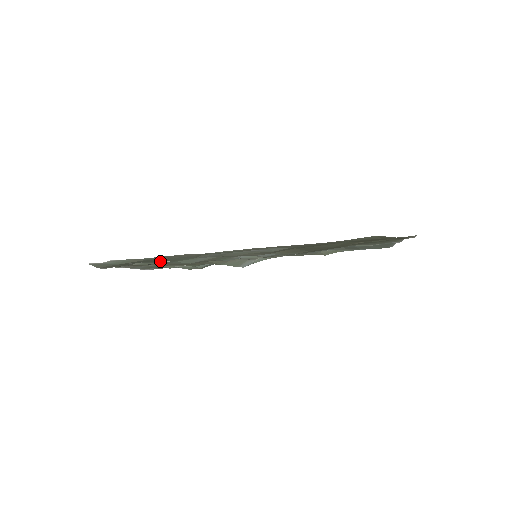
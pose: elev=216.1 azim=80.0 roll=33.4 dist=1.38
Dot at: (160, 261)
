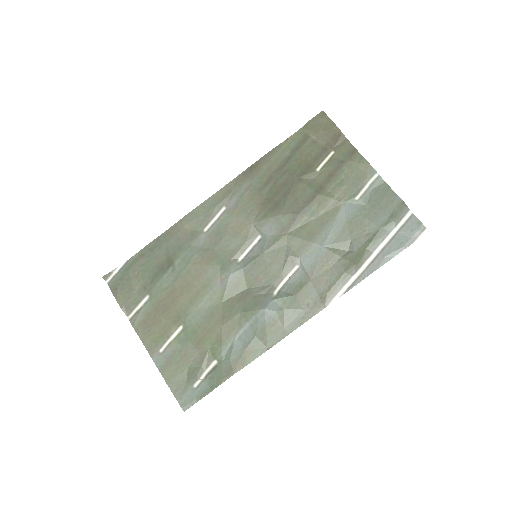
Dot at: (164, 271)
